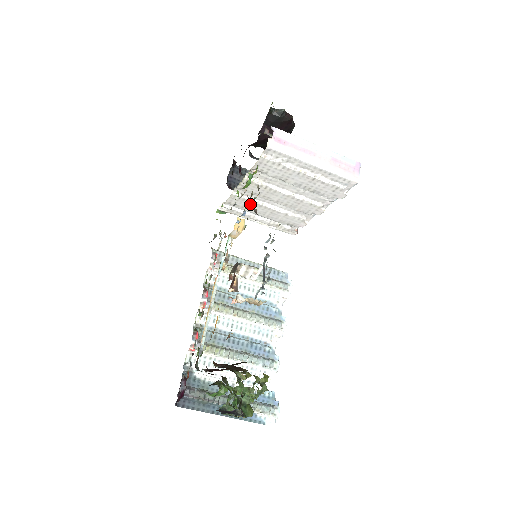
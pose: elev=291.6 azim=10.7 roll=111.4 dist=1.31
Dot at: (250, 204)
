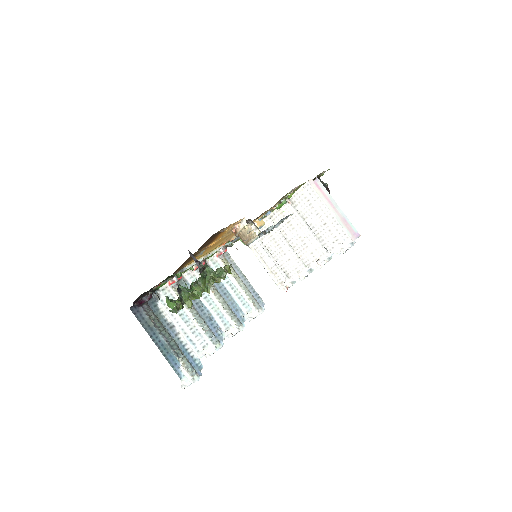
Dot at: occluded
